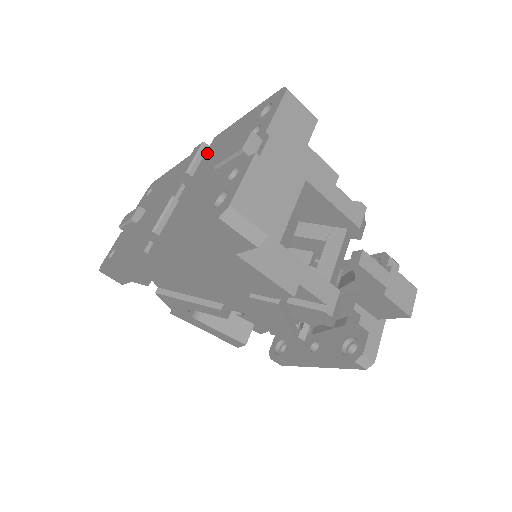
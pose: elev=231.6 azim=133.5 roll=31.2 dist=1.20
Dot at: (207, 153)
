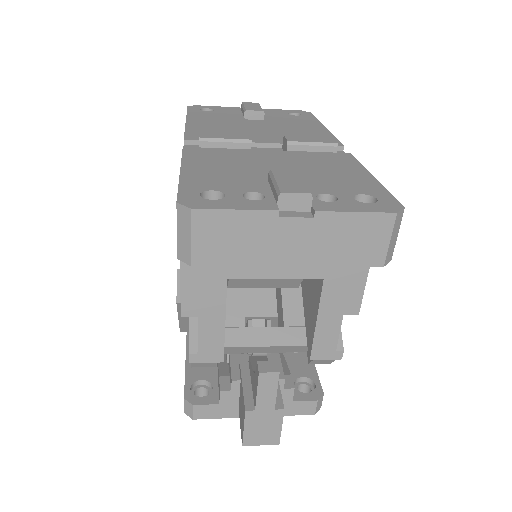
Dot at: (323, 154)
